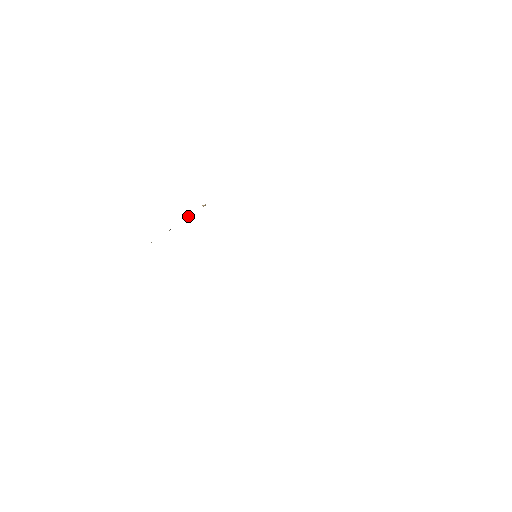
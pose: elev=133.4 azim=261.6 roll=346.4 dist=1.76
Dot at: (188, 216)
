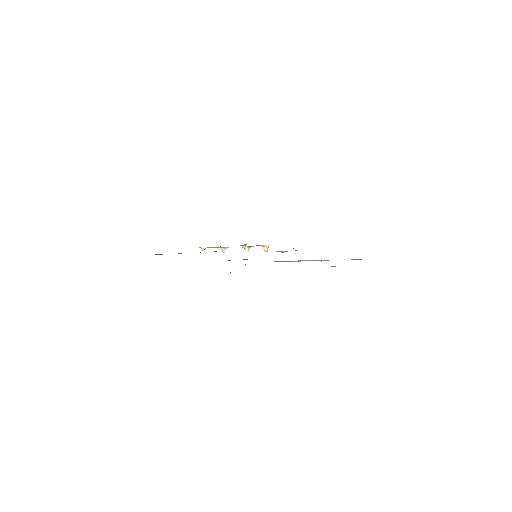
Dot at: (244, 247)
